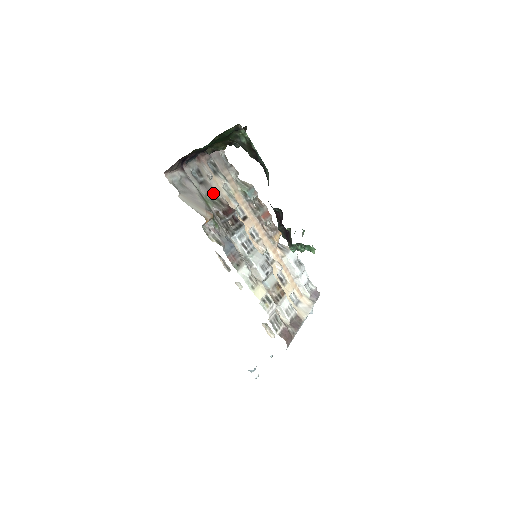
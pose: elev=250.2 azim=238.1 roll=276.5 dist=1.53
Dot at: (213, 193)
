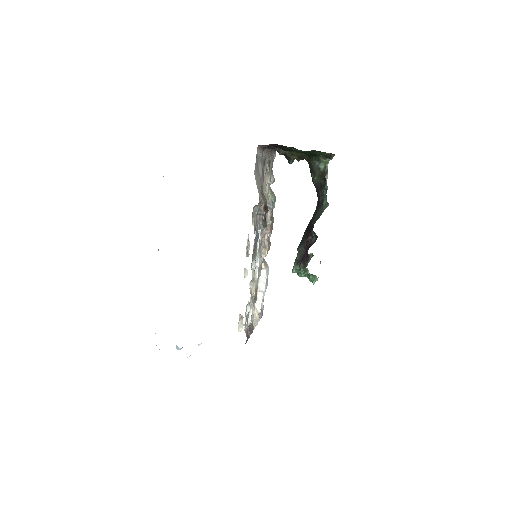
Dot at: (262, 185)
